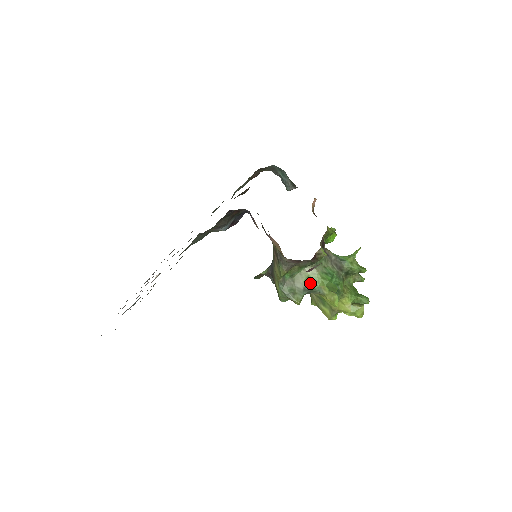
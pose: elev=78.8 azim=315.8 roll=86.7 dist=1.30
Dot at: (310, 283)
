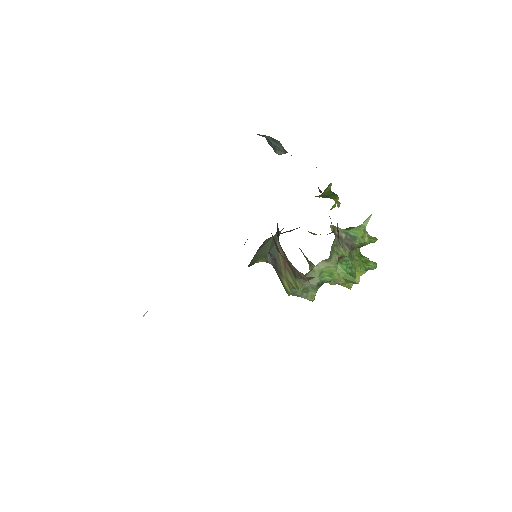
Dot at: (324, 277)
